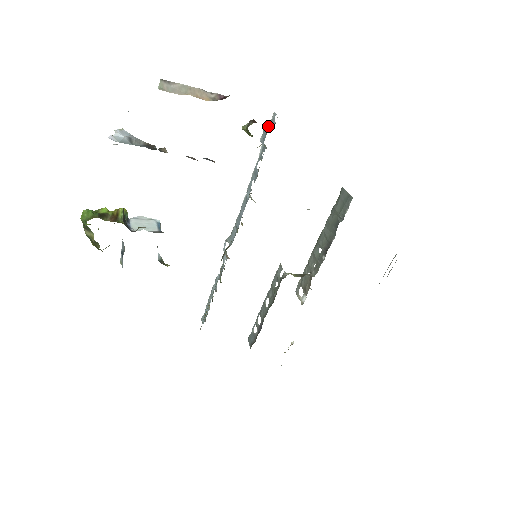
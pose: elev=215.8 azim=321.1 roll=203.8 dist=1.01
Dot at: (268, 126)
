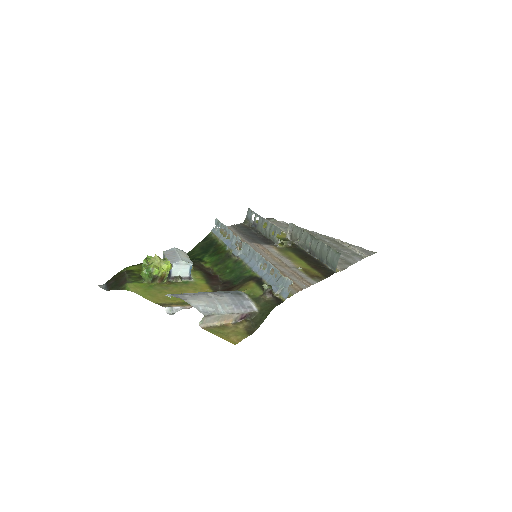
Dot at: (285, 281)
